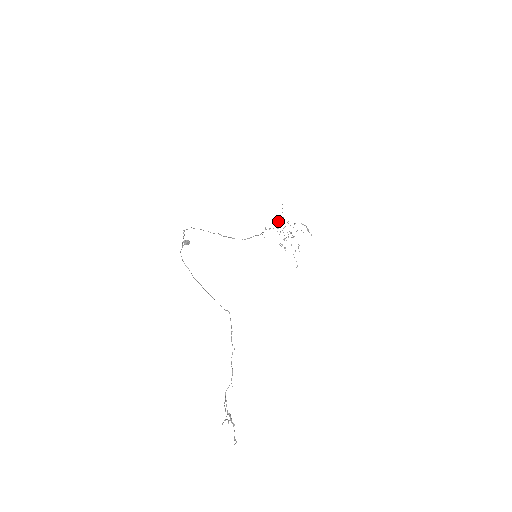
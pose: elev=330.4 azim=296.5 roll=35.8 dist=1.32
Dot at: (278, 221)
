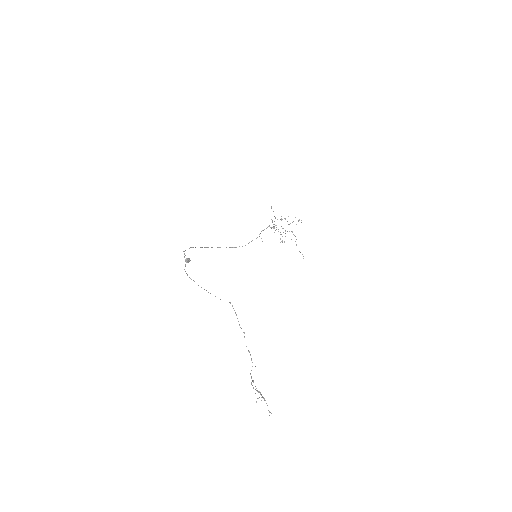
Dot at: occluded
